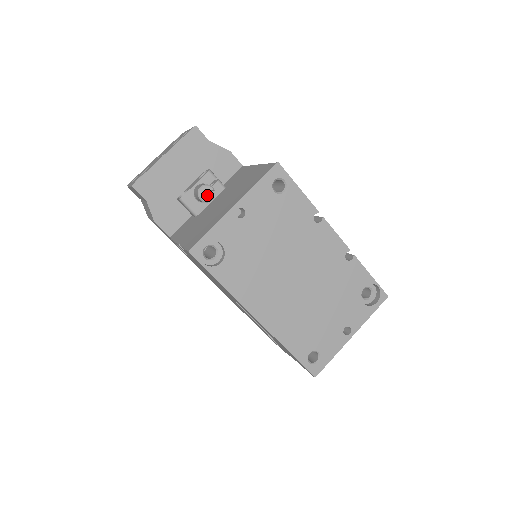
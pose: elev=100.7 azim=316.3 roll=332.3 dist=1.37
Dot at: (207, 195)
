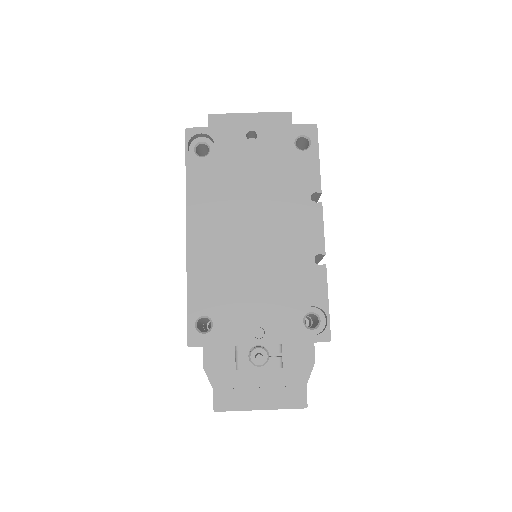
Dot at: occluded
